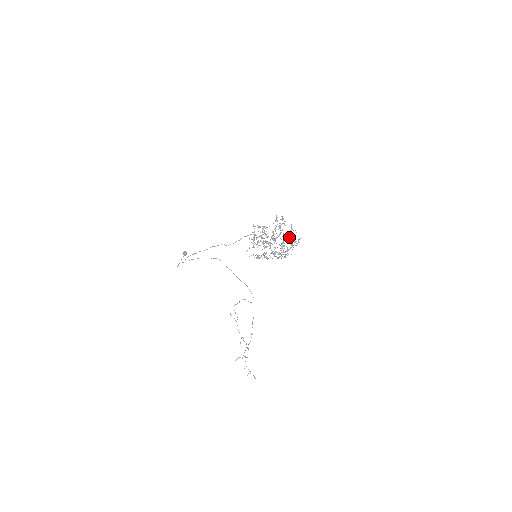
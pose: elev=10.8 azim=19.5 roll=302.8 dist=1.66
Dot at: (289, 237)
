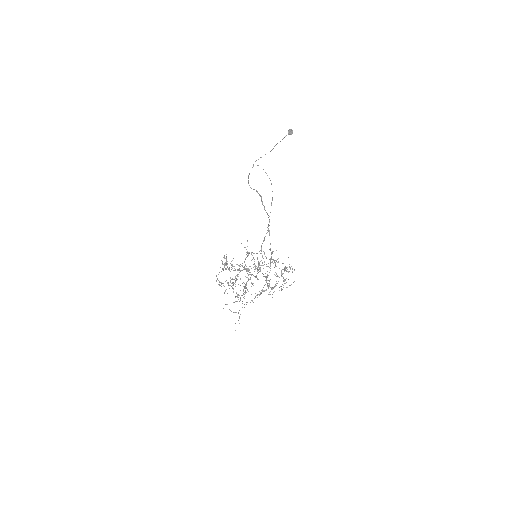
Dot at: (290, 268)
